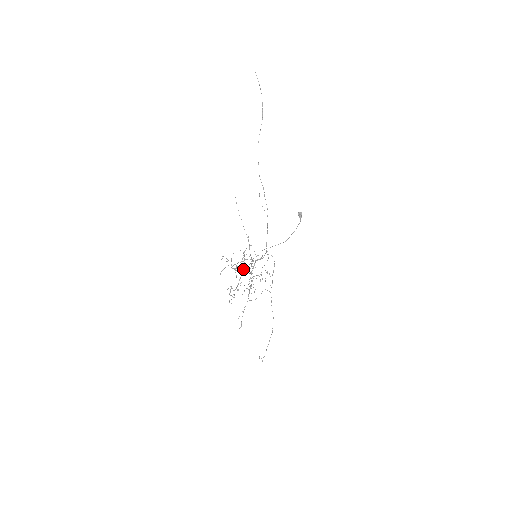
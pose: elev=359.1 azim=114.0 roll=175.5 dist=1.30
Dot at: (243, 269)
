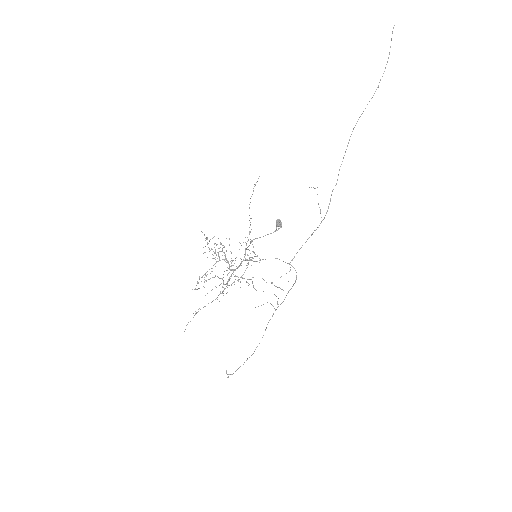
Dot at: (219, 260)
